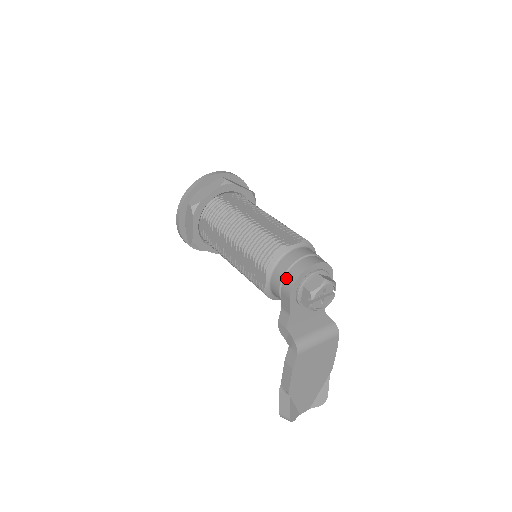
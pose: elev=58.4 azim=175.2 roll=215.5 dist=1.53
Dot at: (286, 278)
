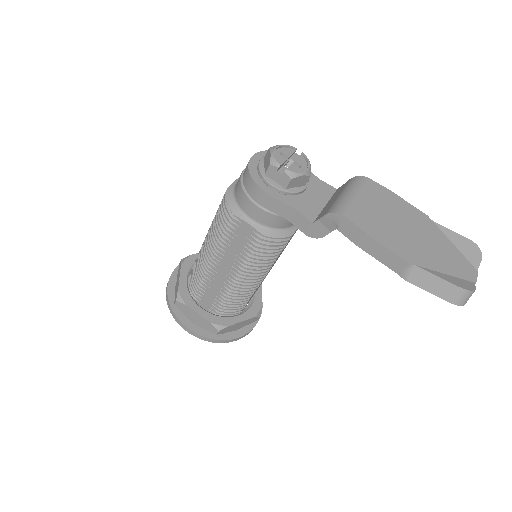
Dot at: (248, 192)
